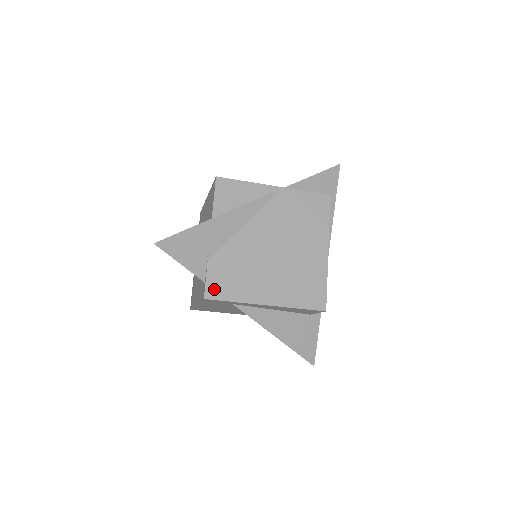
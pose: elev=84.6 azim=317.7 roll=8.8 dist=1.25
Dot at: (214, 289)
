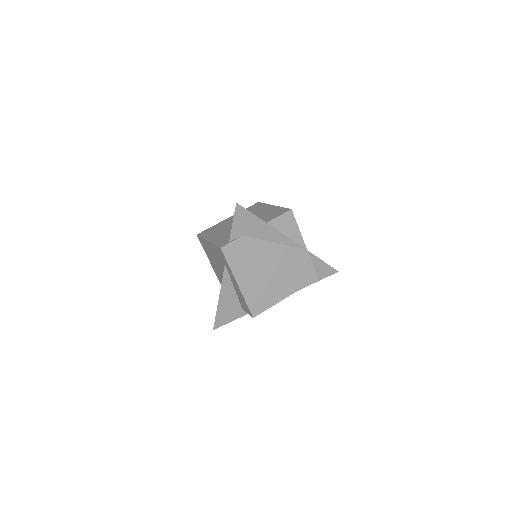
Dot at: (229, 250)
